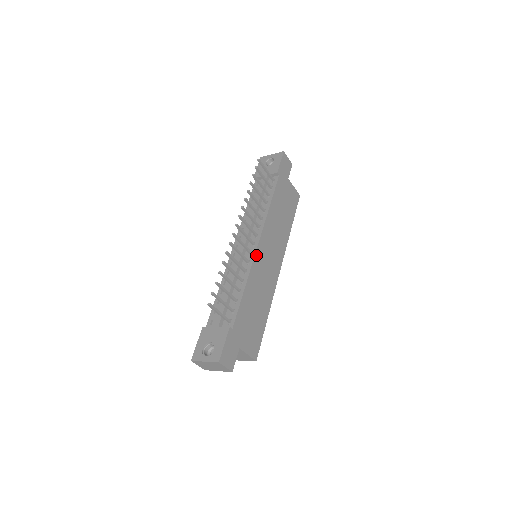
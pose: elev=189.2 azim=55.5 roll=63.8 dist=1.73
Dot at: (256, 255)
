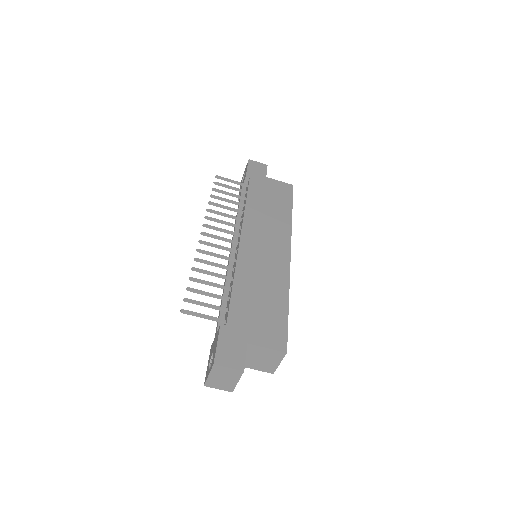
Dot at: (241, 250)
